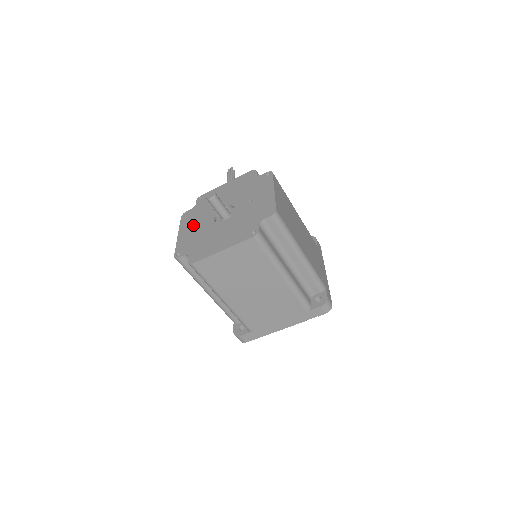
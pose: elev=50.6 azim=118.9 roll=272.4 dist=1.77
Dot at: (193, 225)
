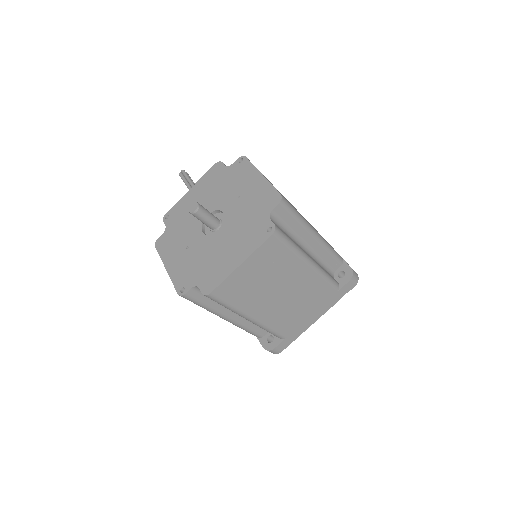
Dot at: (179, 250)
